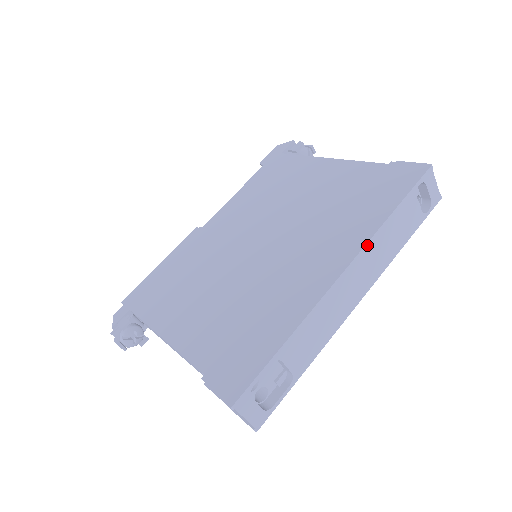
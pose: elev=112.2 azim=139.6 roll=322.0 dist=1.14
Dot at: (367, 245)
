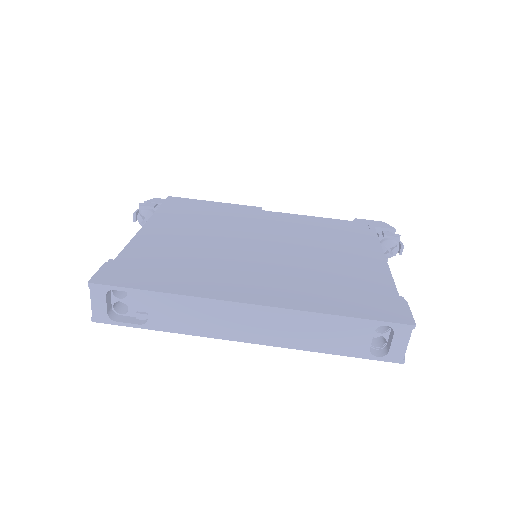
Dot at: (289, 311)
